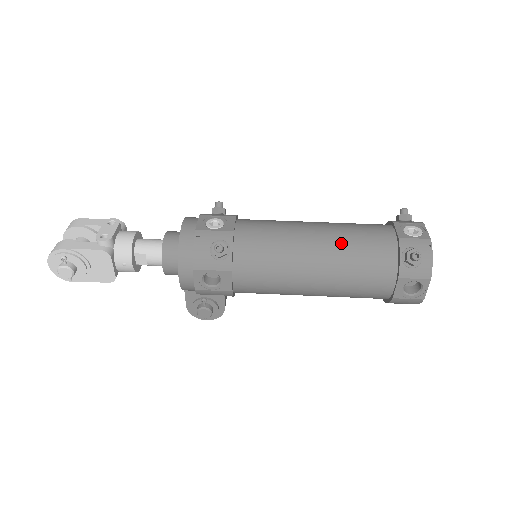
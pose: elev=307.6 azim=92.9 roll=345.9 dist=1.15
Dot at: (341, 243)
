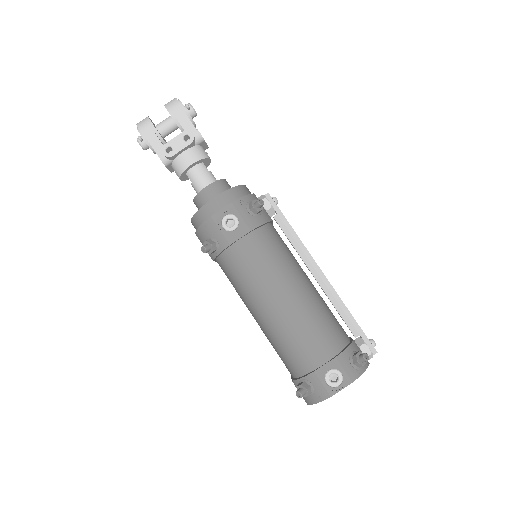
Dot at: (281, 329)
